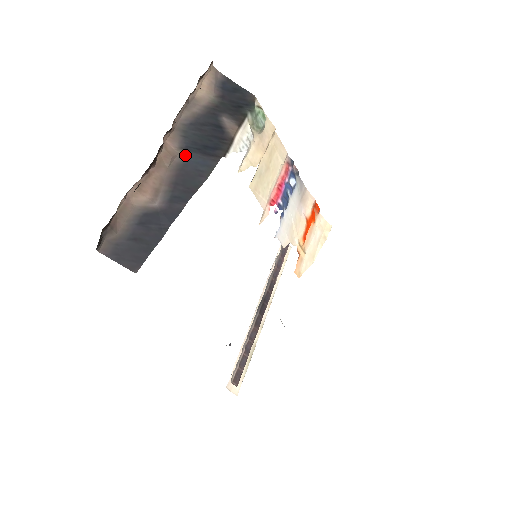
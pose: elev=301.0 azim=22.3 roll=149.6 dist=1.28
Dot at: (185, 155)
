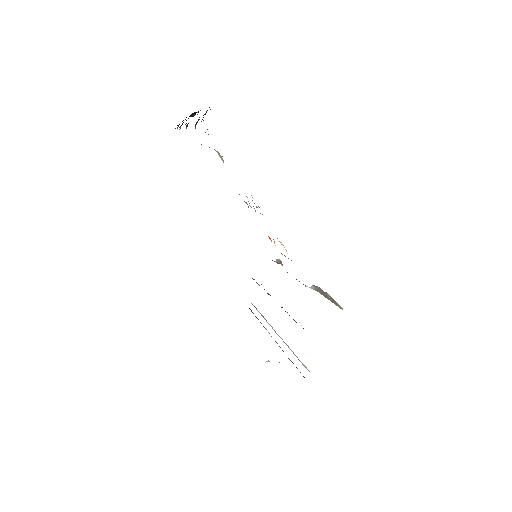
Dot at: occluded
